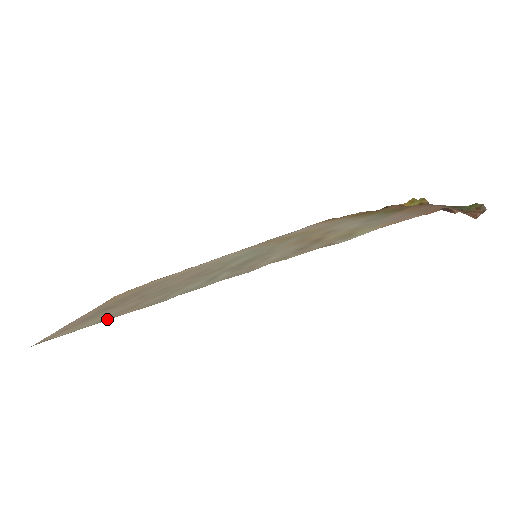
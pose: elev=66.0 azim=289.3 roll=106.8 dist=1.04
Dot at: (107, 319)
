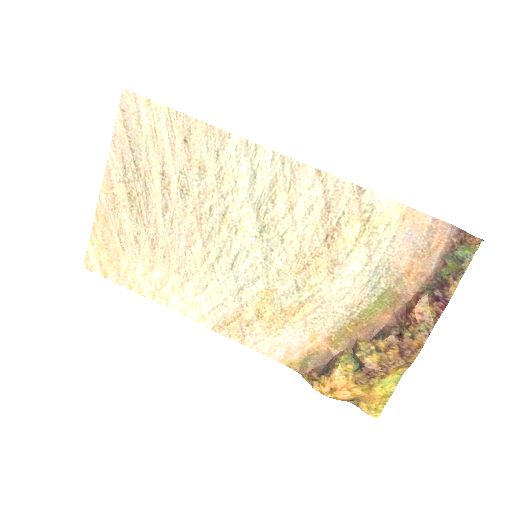
Dot at: (184, 117)
